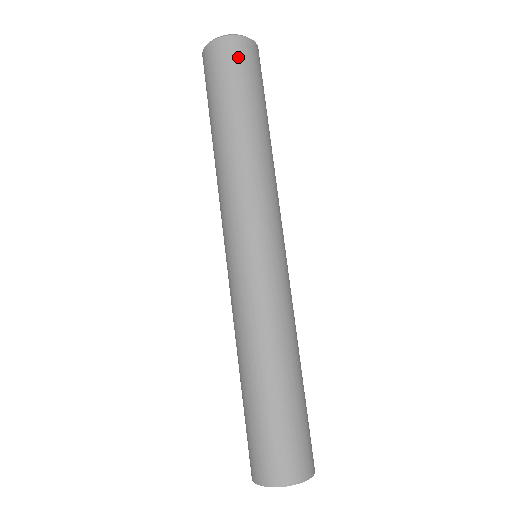
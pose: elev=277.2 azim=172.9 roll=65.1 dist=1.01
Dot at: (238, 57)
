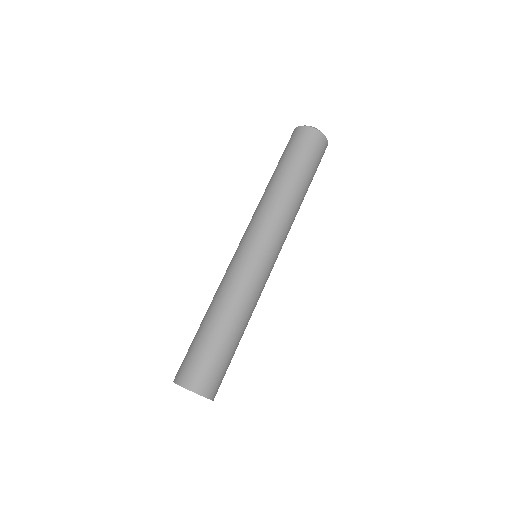
Dot at: (294, 138)
